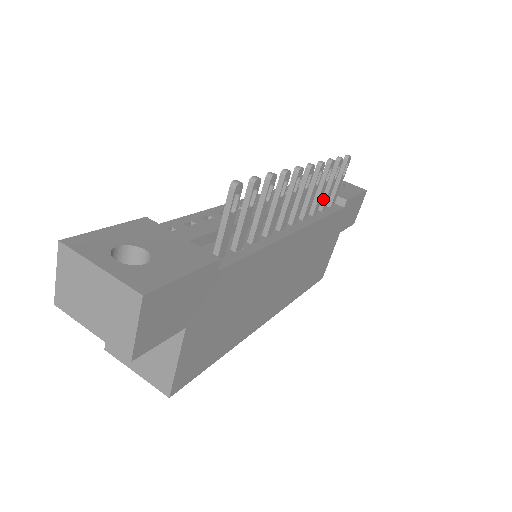
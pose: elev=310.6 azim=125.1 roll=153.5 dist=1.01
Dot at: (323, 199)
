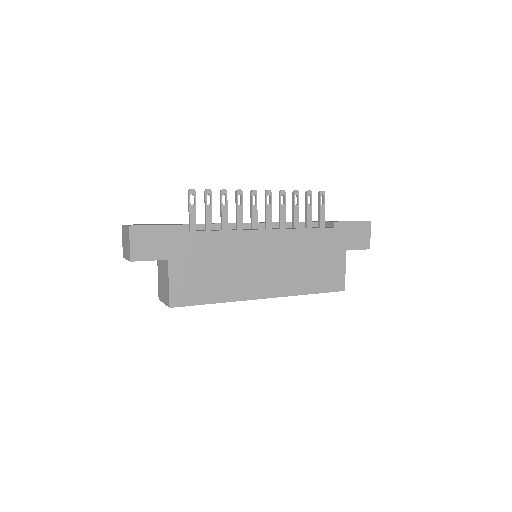
Dot at: (306, 220)
